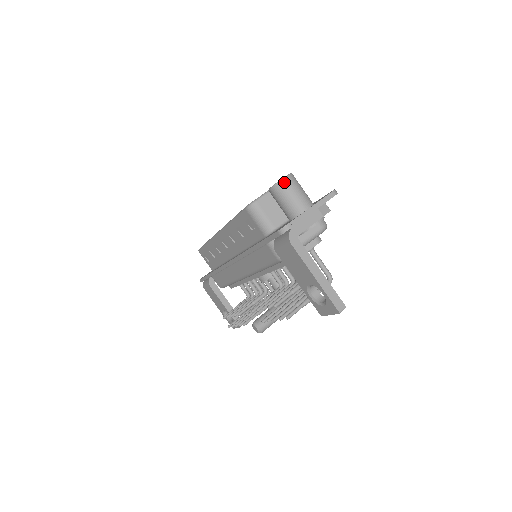
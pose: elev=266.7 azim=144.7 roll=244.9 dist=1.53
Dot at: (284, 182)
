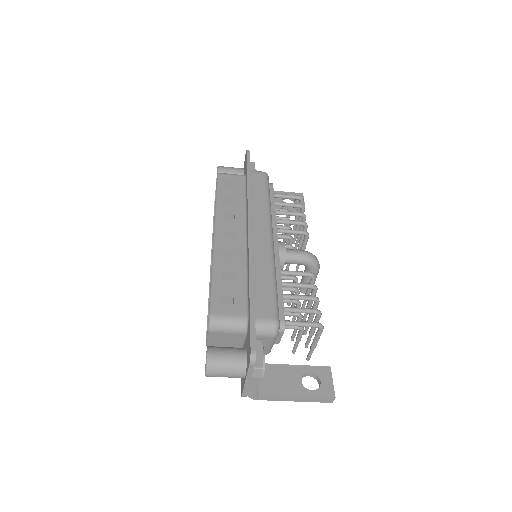
Dot at: (209, 376)
